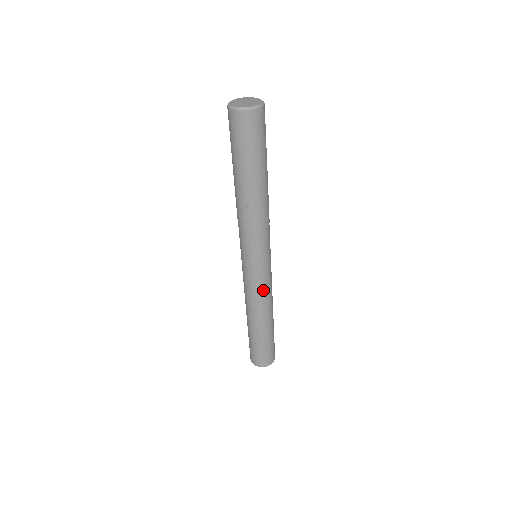
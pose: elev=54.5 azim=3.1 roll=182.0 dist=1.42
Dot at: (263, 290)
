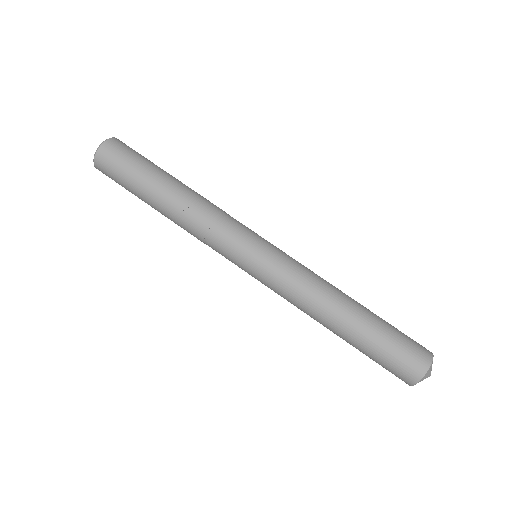
Dot at: (294, 275)
